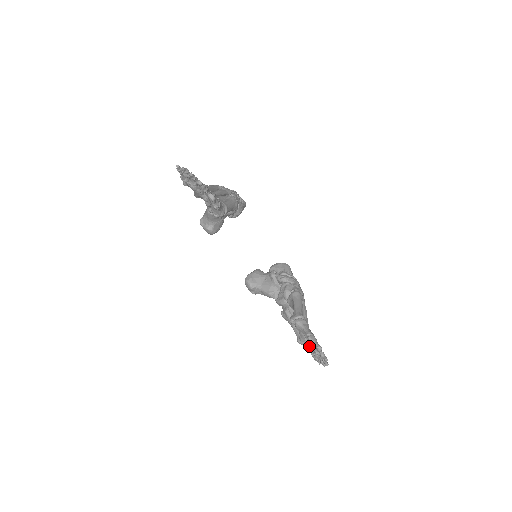
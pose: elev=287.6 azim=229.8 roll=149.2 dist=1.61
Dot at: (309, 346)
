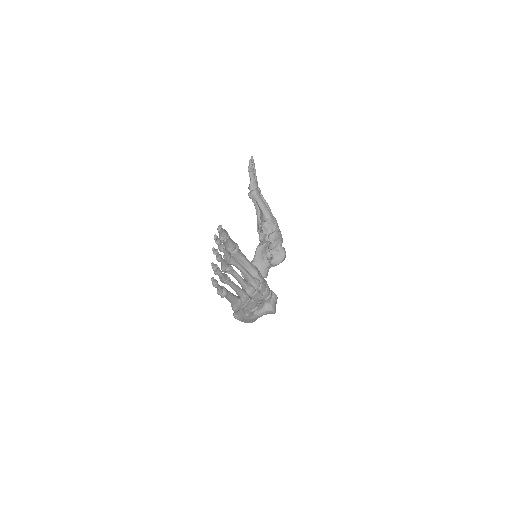
Dot at: occluded
